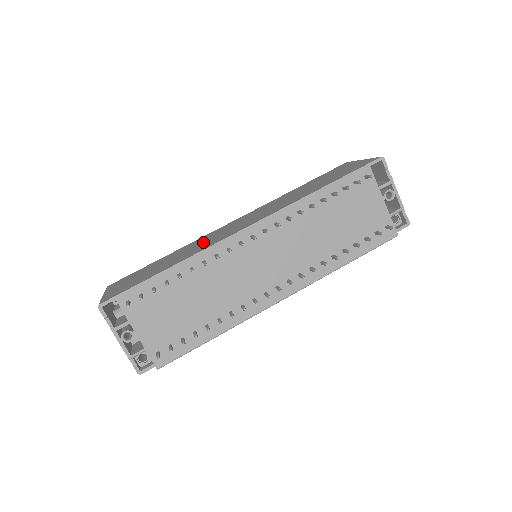
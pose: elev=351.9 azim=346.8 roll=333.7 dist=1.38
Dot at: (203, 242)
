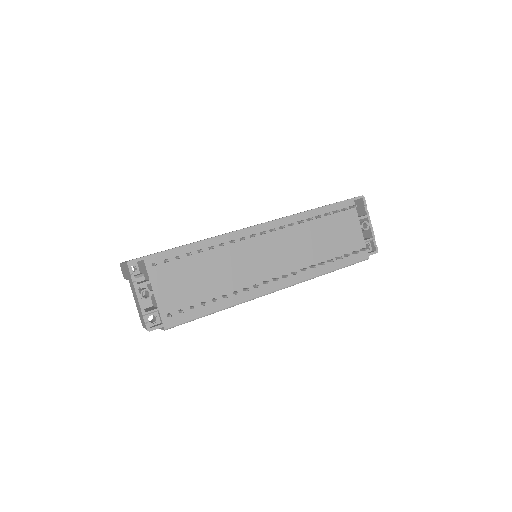
Dot at: occluded
